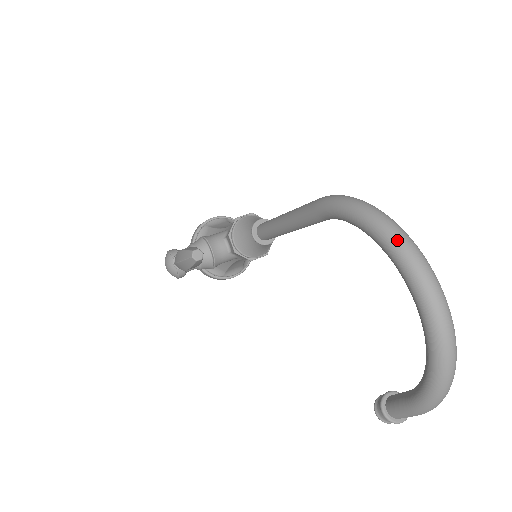
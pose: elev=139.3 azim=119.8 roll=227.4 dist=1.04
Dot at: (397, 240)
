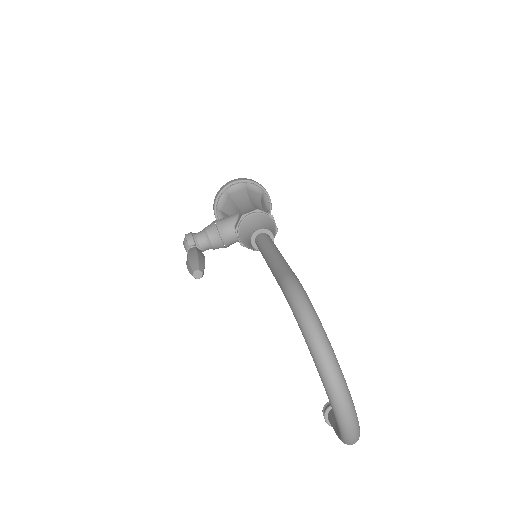
Dot at: (320, 361)
